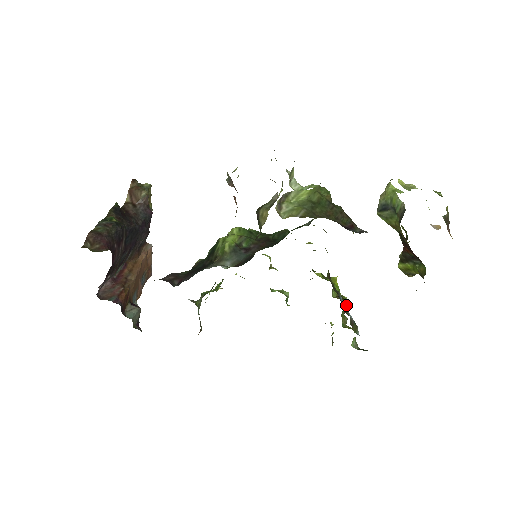
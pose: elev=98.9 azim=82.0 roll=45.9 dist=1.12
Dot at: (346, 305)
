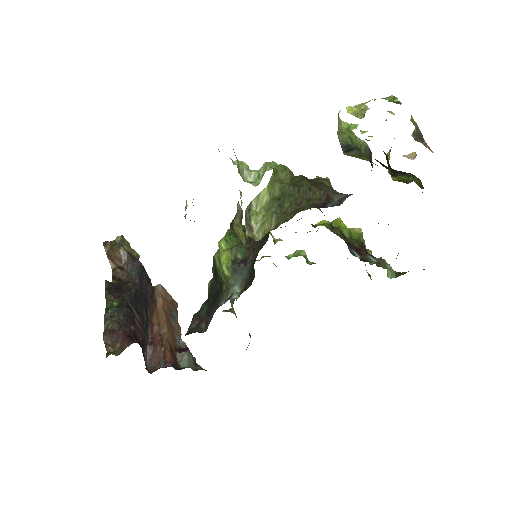
Dot at: (363, 248)
